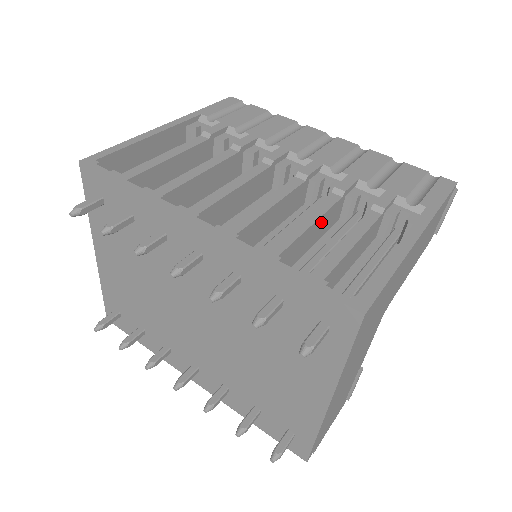
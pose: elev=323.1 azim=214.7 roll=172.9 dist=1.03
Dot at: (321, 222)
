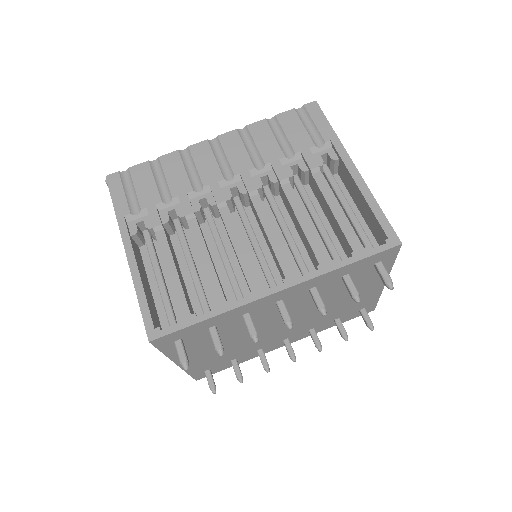
Dot at: occluded
